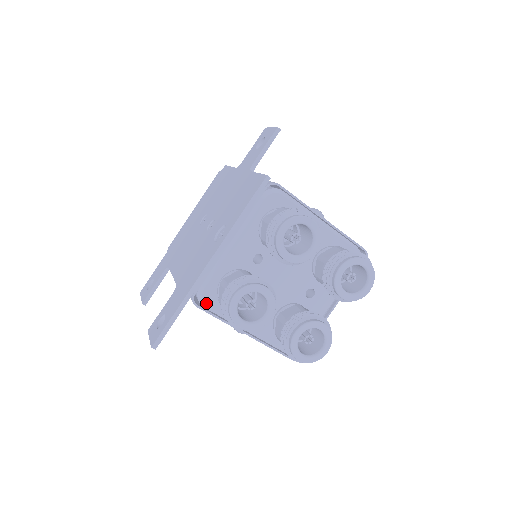
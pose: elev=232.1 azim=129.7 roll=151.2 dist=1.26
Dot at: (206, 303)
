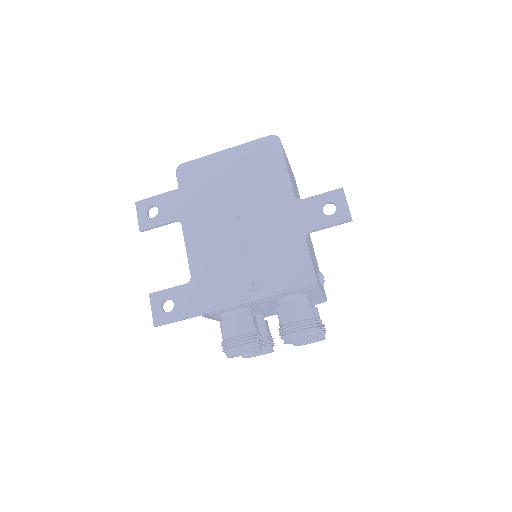
Dot at: (210, 315)
